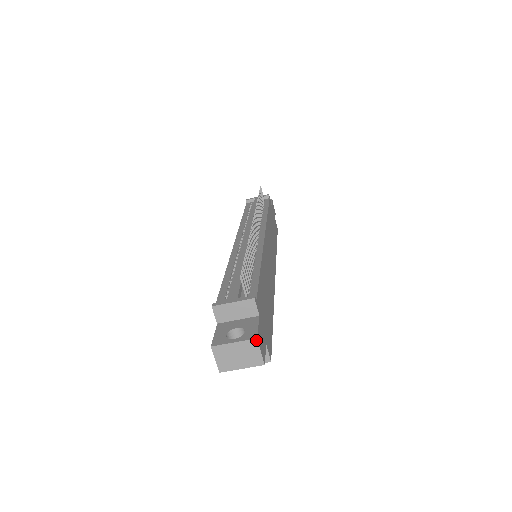
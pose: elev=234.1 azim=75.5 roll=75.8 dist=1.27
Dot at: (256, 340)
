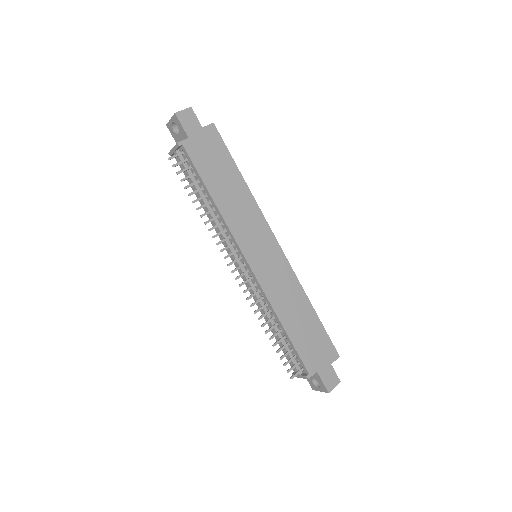
Dot at: (329, 392)
